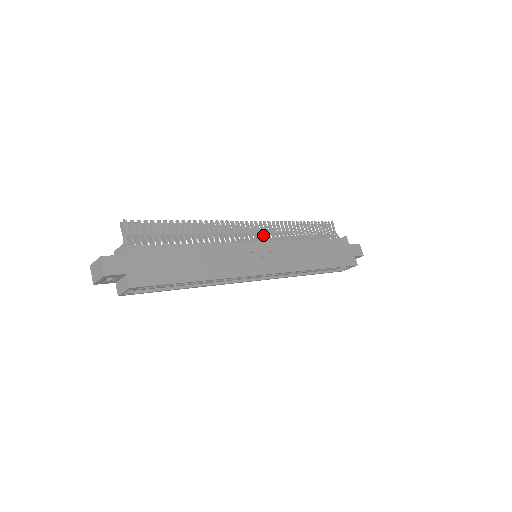
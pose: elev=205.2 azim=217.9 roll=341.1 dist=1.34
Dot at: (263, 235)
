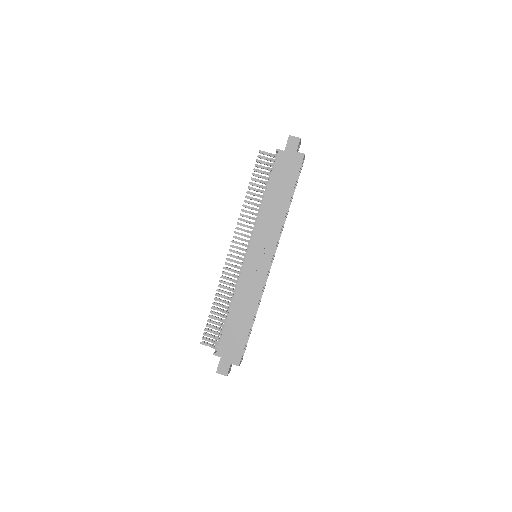
Dot at: occluded
